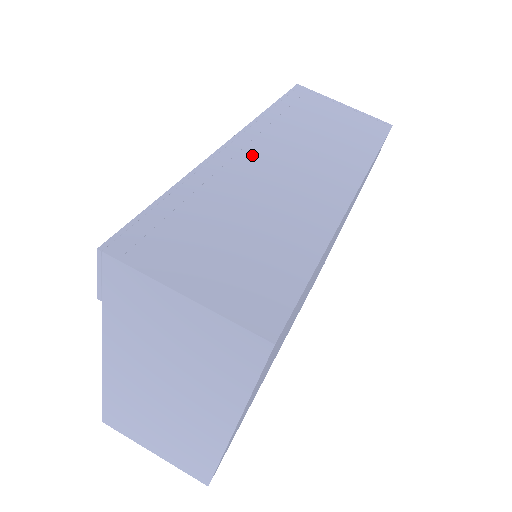
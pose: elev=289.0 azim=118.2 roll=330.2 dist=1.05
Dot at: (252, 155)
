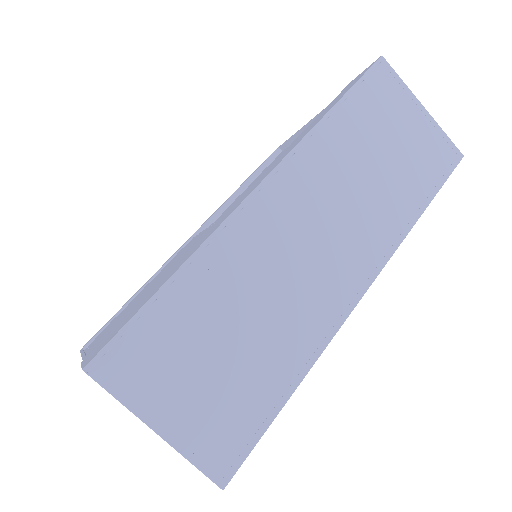
Dot at: (279, 214)
